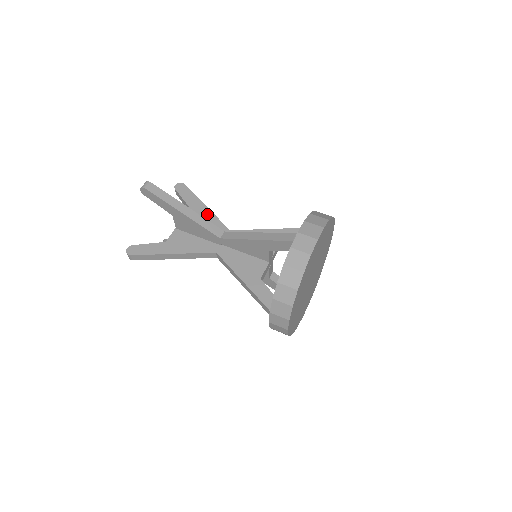
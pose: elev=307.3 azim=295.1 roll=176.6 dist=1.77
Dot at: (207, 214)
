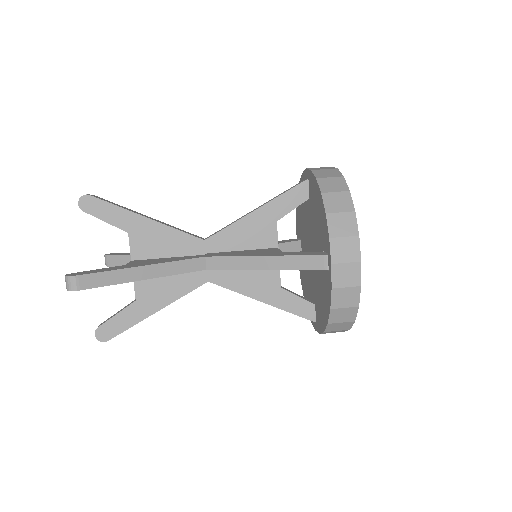
Dot at: occluded
